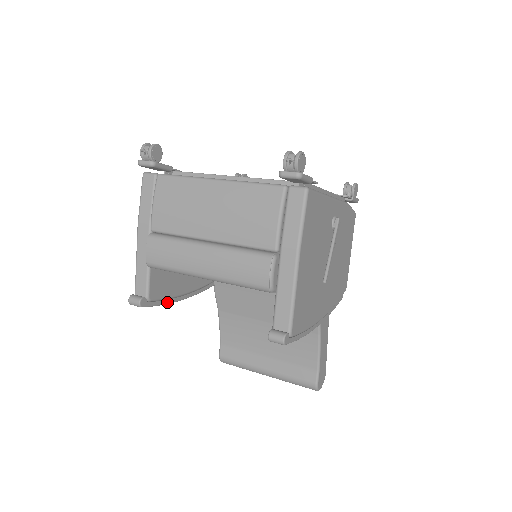
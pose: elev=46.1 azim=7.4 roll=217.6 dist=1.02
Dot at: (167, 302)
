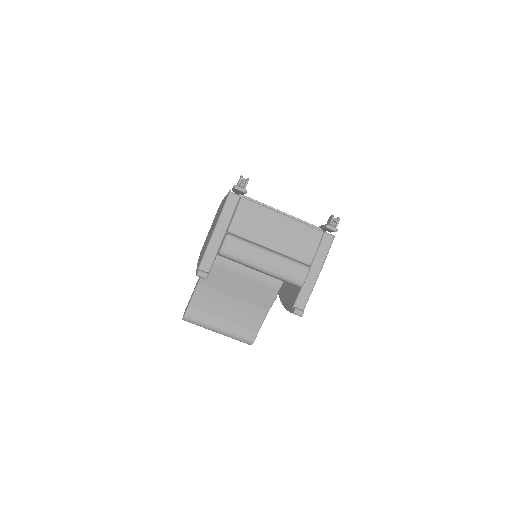
Dot at: occluded
